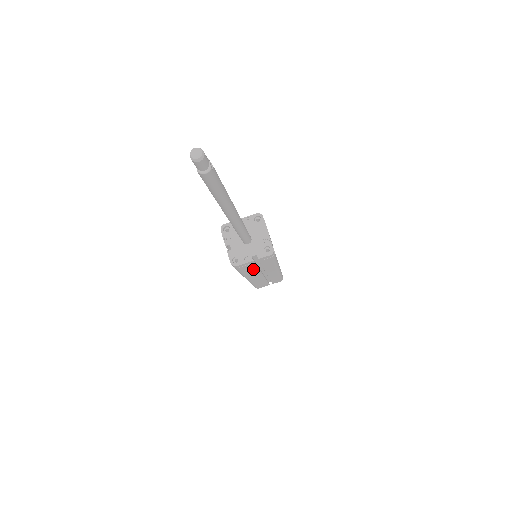
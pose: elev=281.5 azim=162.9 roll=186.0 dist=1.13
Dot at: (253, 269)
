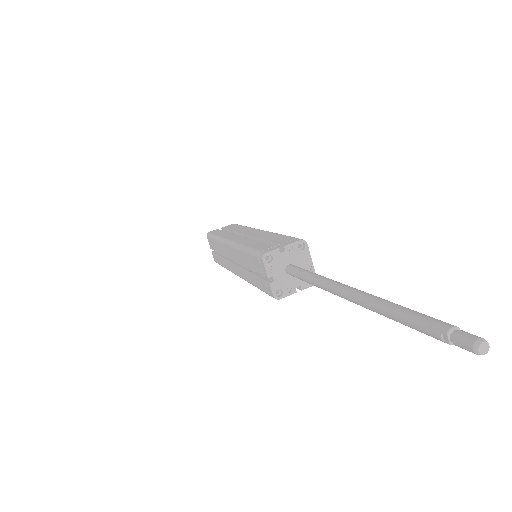
Dot at: occluded
